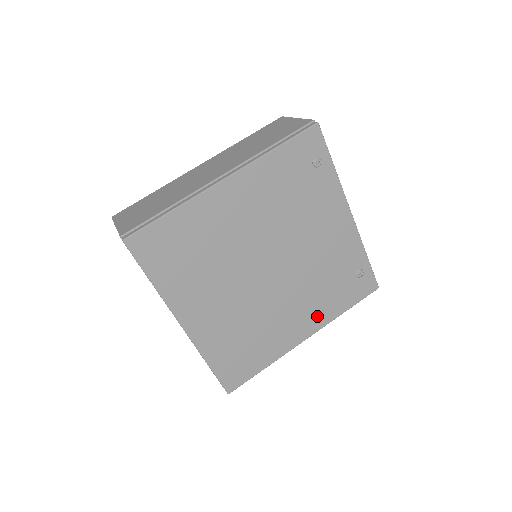
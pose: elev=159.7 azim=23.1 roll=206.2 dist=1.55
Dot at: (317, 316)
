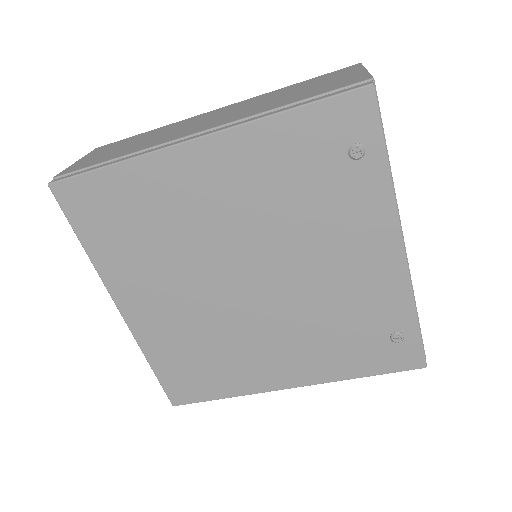
Dot at: (313, 367)
